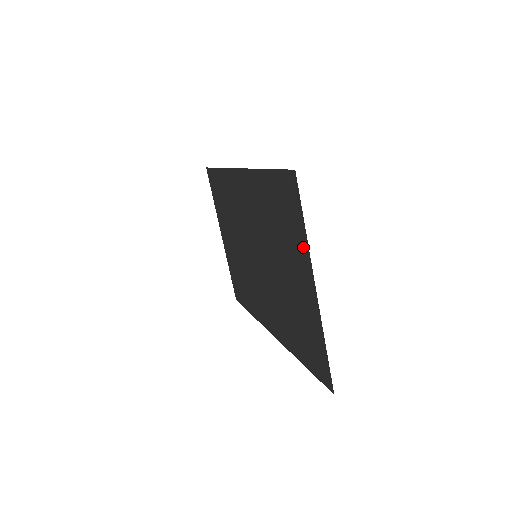
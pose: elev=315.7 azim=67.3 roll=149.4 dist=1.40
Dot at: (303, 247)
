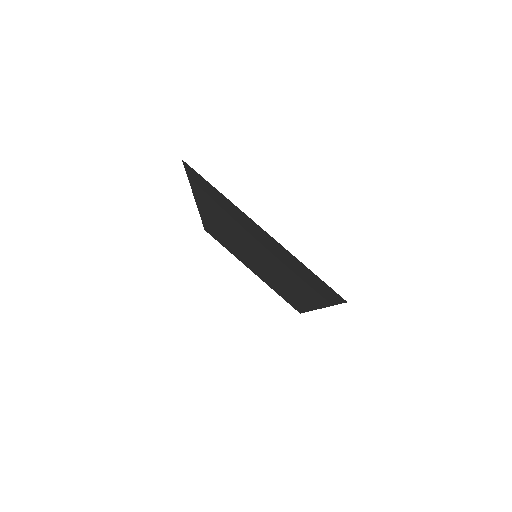
Dot at: (233, 207)
